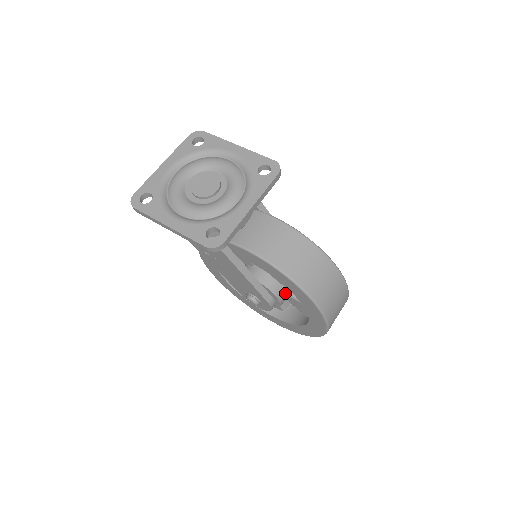
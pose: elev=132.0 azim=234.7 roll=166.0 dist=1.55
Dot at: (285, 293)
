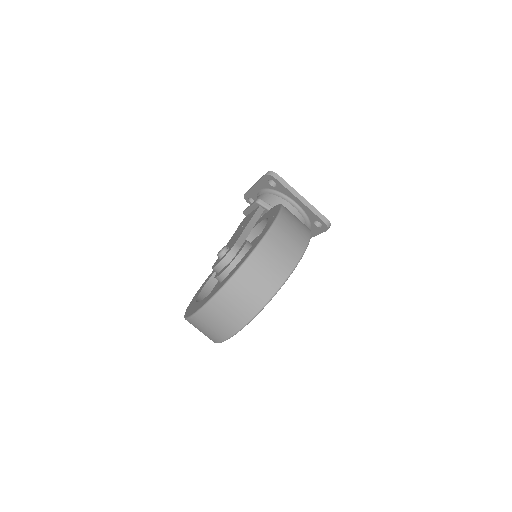
Dot at: occluded
